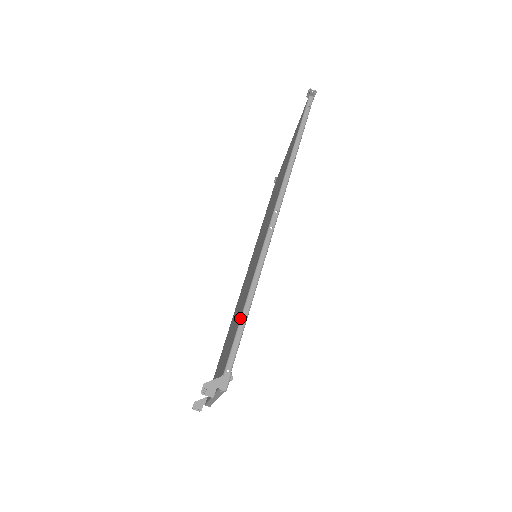
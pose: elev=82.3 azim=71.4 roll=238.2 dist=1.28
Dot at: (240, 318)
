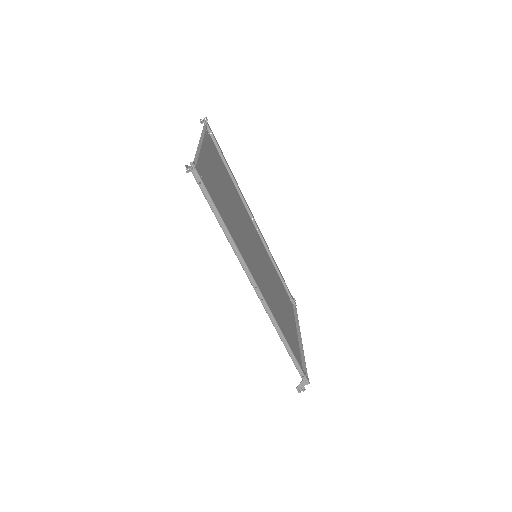
Dot at: occluded
